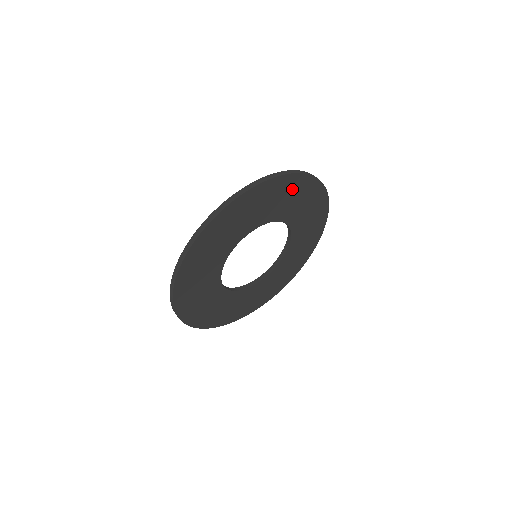
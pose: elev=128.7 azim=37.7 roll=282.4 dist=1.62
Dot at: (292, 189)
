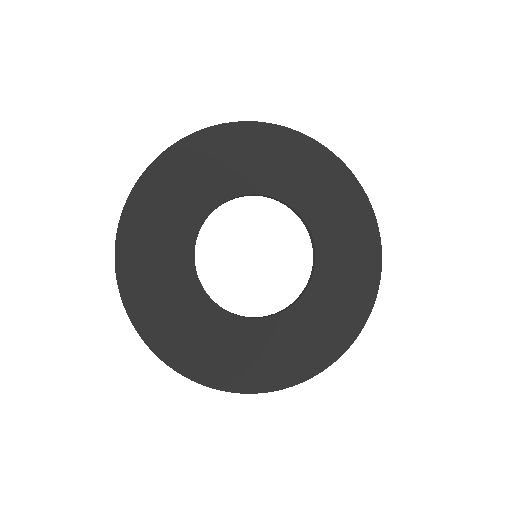
Dot at: (352, 215)
